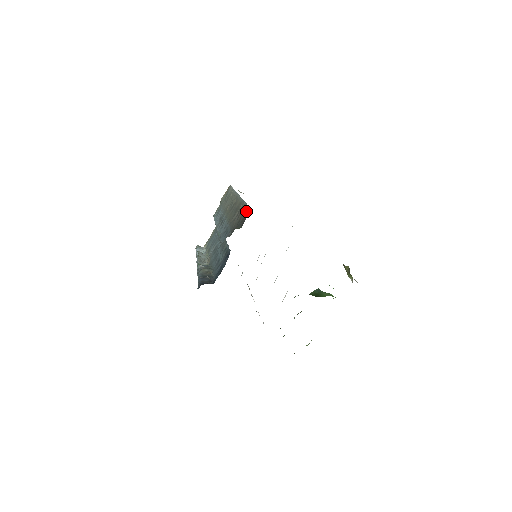
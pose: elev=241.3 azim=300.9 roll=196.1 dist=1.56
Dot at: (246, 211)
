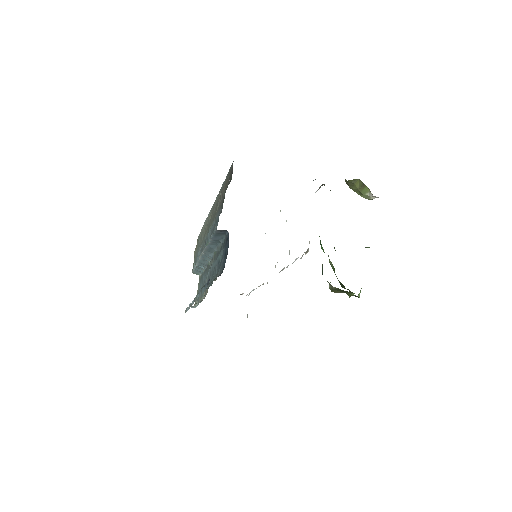
Dot at: (229, 171)
